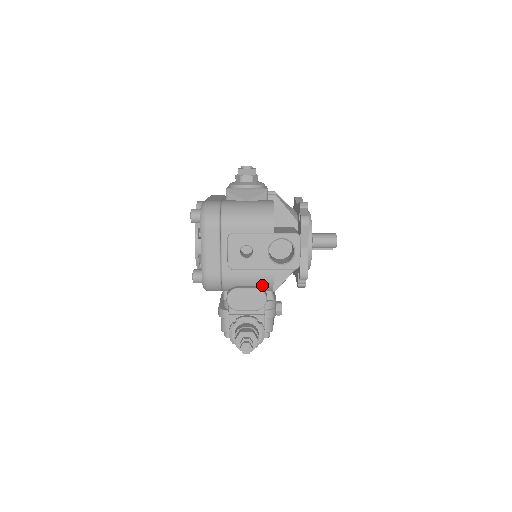
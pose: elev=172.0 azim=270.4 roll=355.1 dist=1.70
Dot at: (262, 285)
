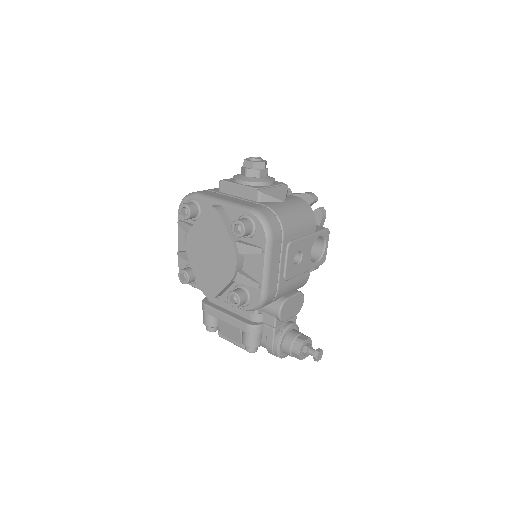
Dot at: (299, 287)
